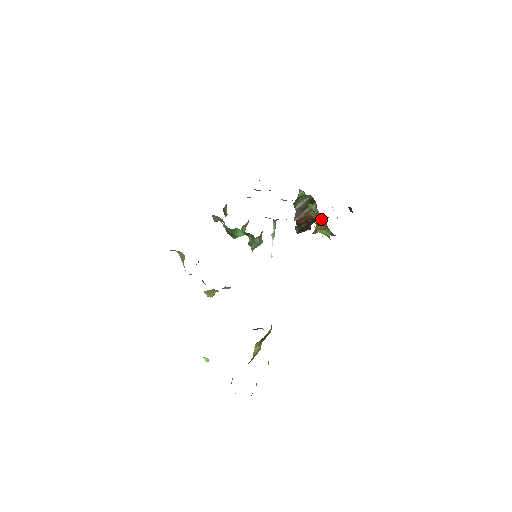
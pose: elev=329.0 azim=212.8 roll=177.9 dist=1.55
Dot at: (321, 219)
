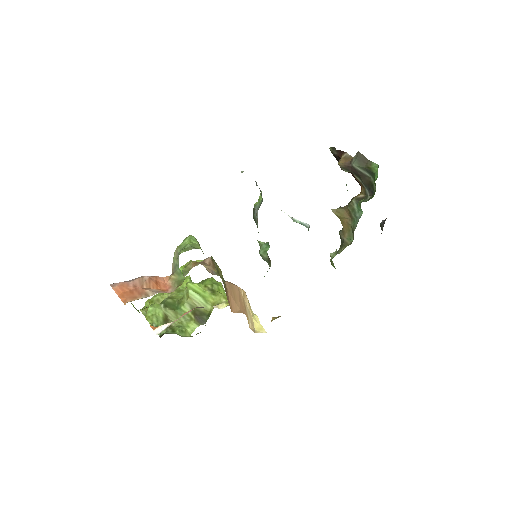
Dot at: (351, 222)
